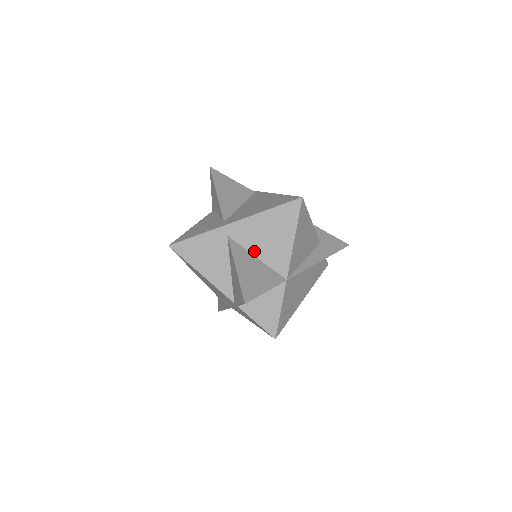
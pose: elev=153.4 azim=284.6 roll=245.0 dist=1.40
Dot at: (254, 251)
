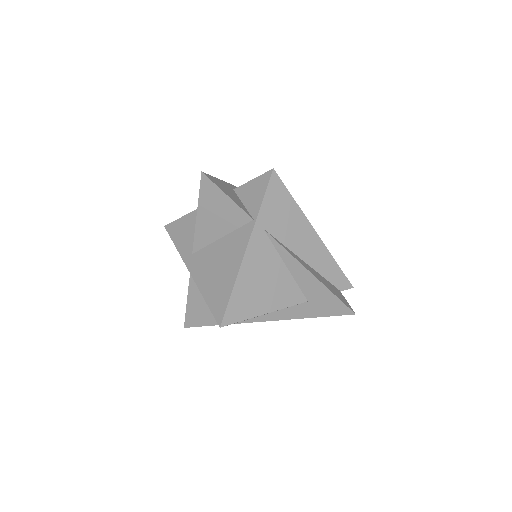
Dot at: occluded
